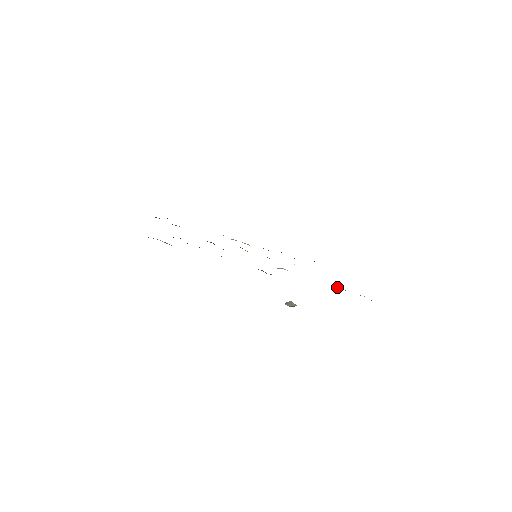
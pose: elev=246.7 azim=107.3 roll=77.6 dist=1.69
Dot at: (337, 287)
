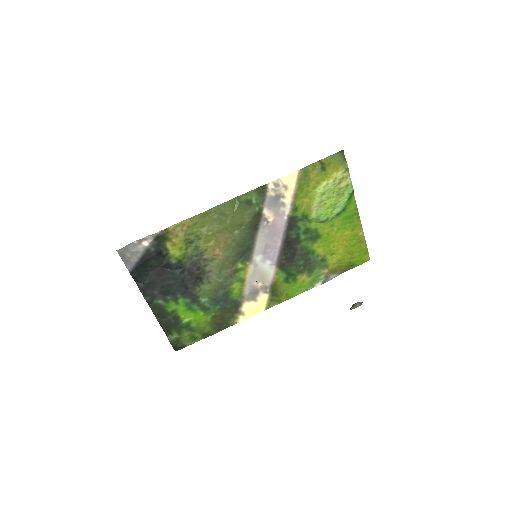
Dot at: (317, 188)
